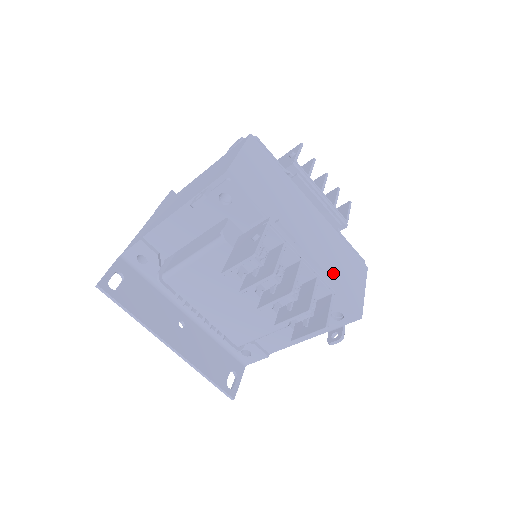
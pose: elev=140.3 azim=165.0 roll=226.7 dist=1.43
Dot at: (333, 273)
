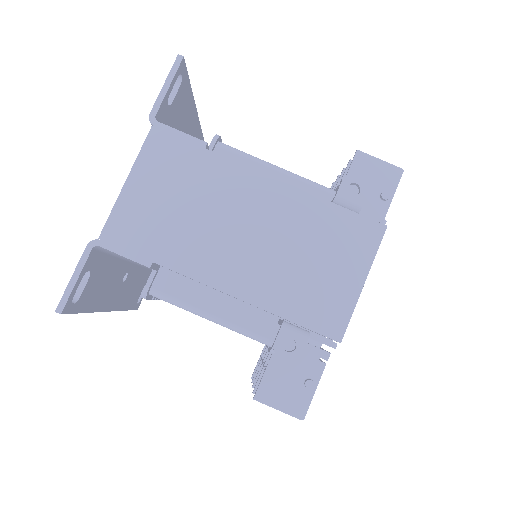
Dot at: occluded
